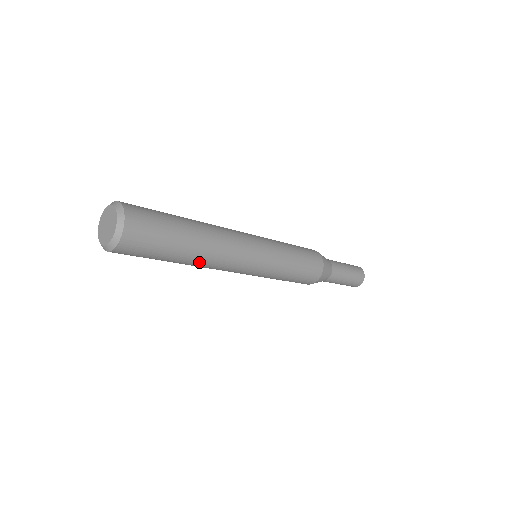
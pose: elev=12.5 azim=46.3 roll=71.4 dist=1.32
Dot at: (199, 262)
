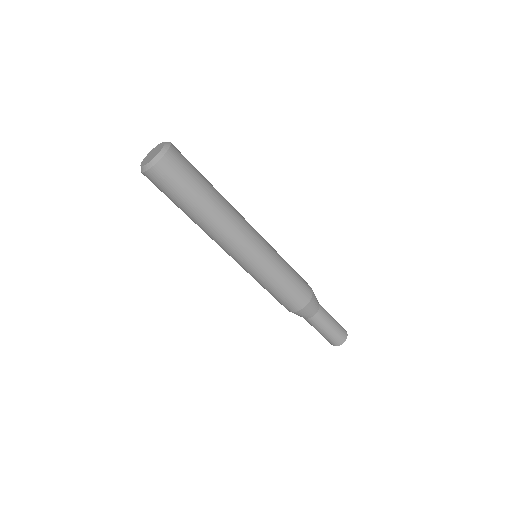
Dot at: (225, 203)
